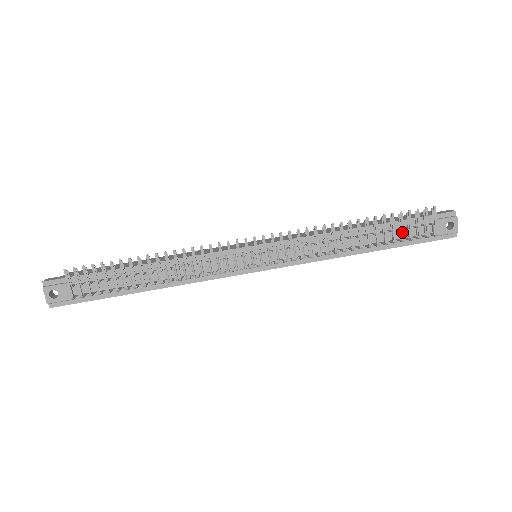
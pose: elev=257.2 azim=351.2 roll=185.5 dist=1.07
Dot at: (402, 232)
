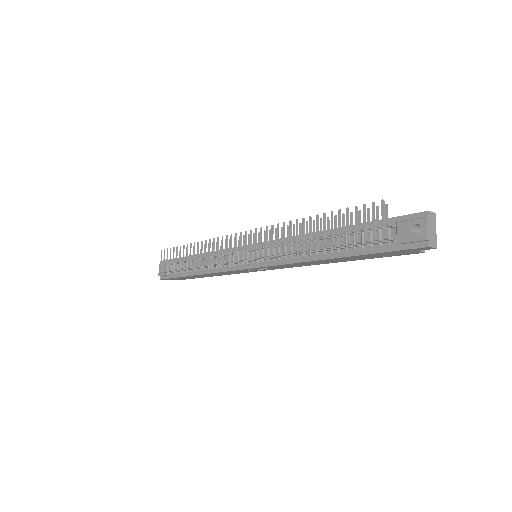
Dot at: (347, 231)
